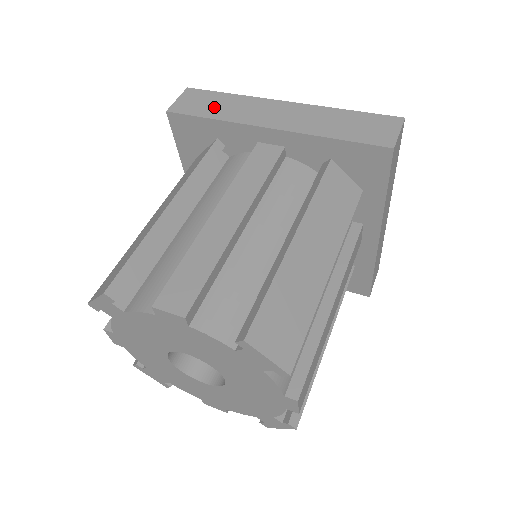
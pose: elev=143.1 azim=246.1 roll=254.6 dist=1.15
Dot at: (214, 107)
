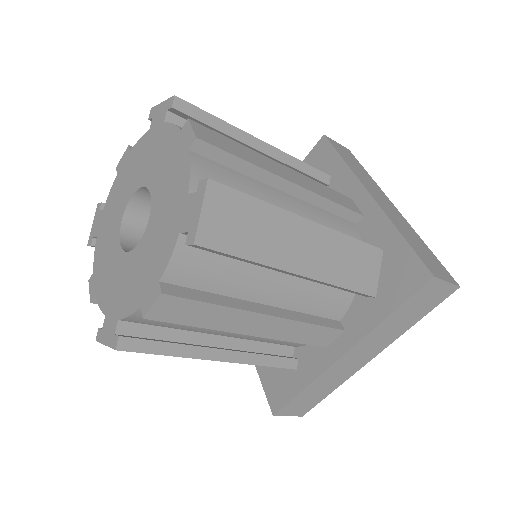
Dot at: (352, 162)
